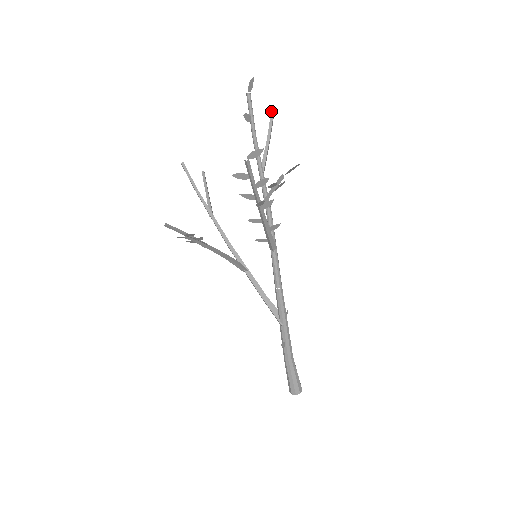
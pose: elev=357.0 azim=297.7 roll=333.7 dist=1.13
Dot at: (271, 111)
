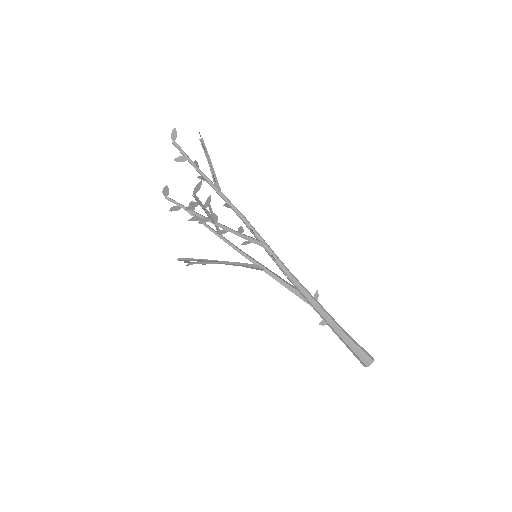
Dot at: (201, 143)
